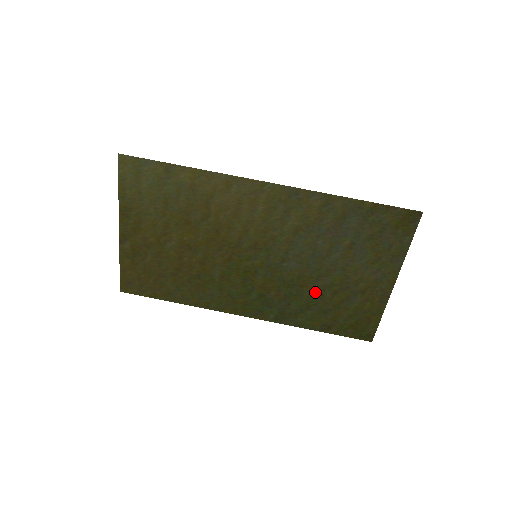
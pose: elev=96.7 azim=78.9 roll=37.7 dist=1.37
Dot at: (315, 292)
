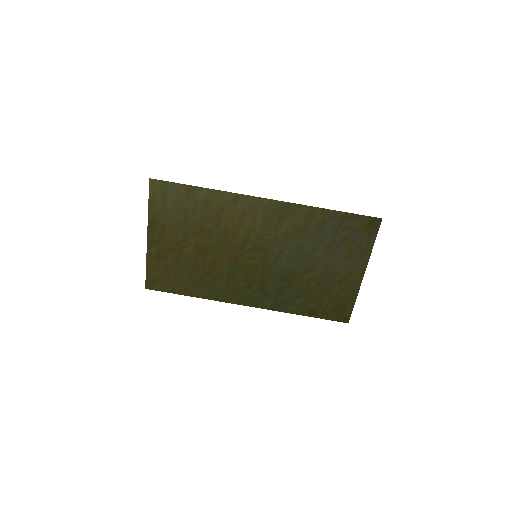
Dot at: (303, 284)
